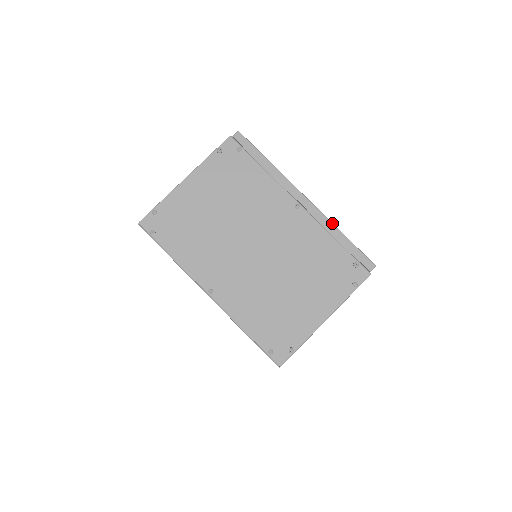
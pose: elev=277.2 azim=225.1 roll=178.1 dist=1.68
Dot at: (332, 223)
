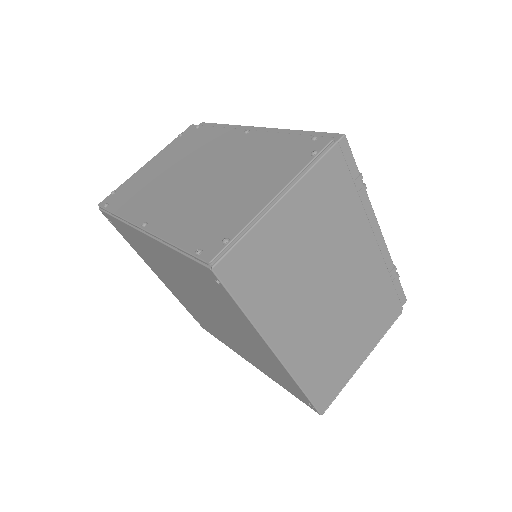
Dot at: (287, 129)
